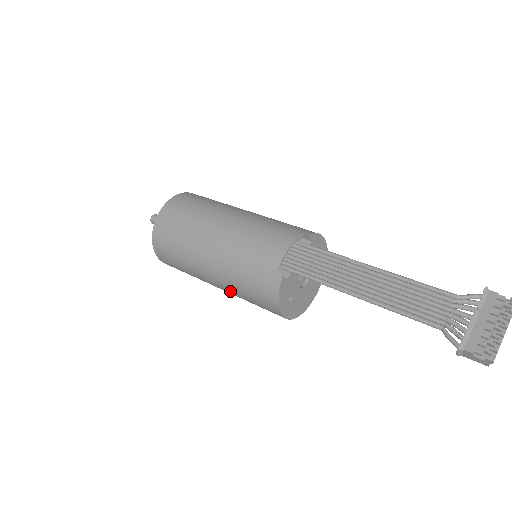
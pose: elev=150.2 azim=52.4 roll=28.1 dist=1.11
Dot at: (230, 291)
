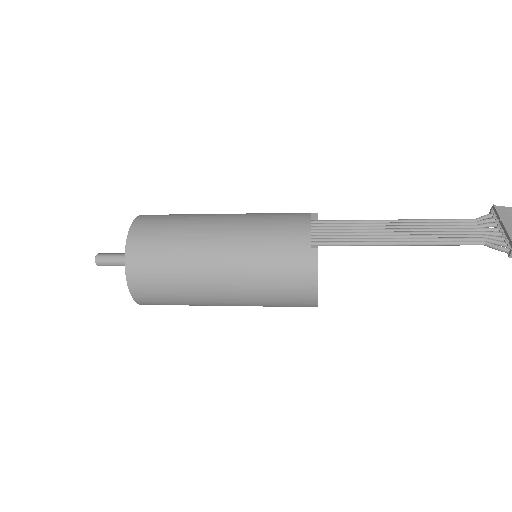
Dot at: (246, 296)
